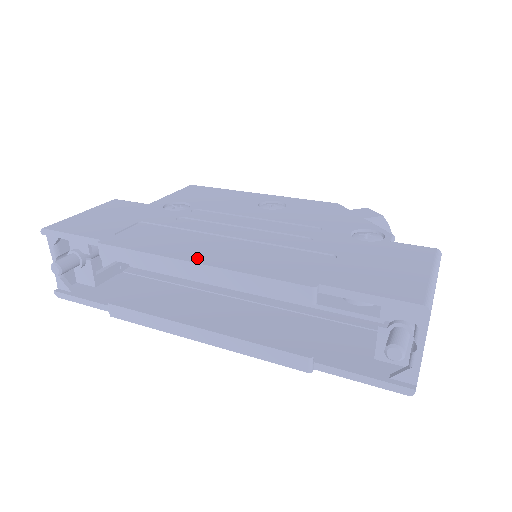
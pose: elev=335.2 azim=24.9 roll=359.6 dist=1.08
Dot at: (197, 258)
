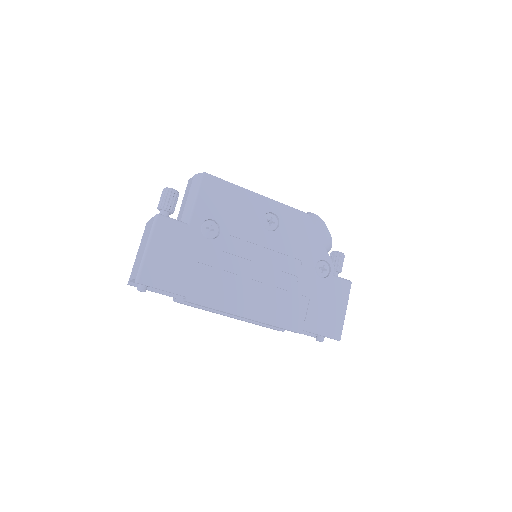
Dot at: (247, 313)
